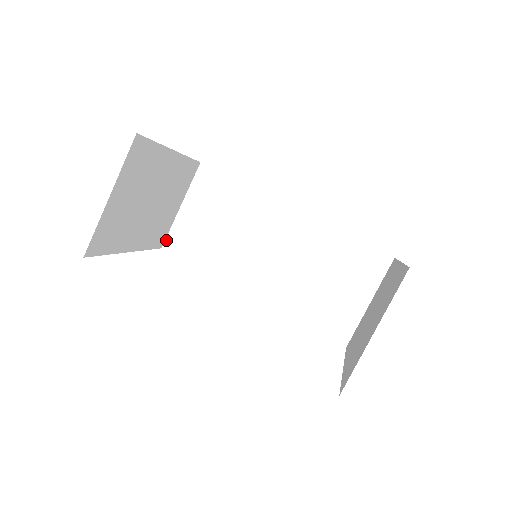
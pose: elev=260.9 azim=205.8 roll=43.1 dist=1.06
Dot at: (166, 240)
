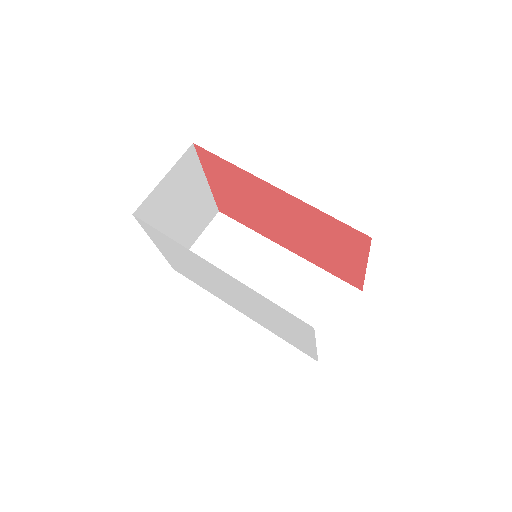
Dot at: occluded
